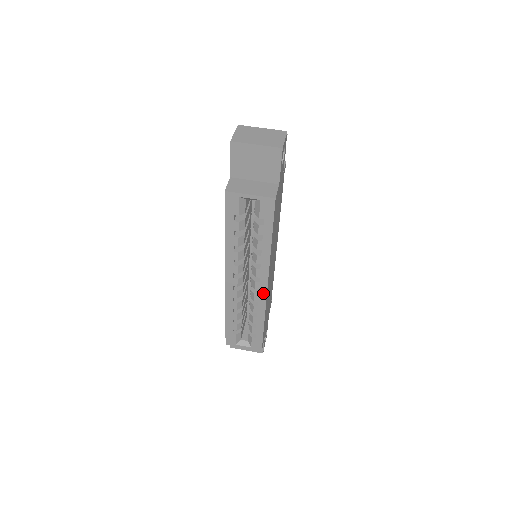
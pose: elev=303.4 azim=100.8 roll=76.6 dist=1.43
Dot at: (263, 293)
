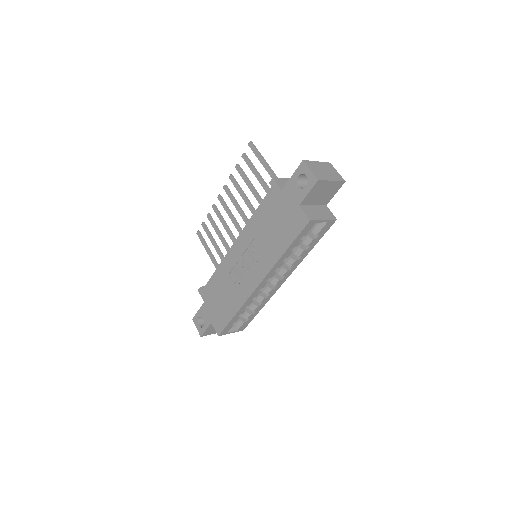
Dot at: (278, 286)
